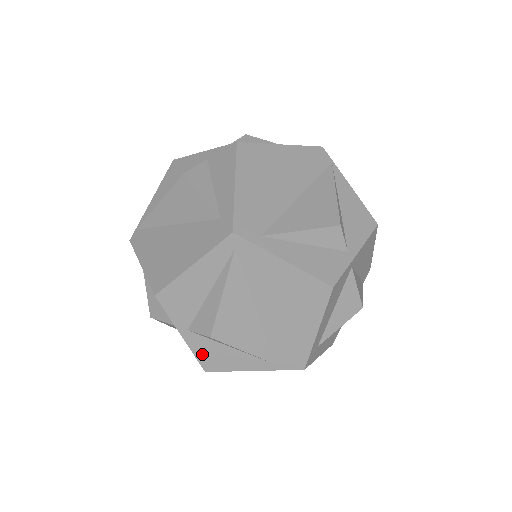
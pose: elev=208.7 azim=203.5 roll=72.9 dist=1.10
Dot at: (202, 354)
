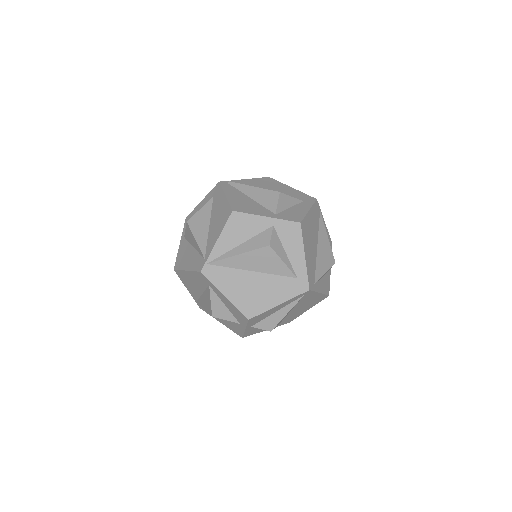
Dot at: (248, 332)
